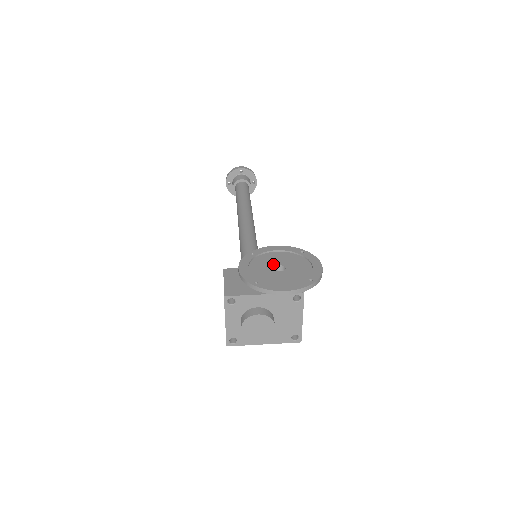
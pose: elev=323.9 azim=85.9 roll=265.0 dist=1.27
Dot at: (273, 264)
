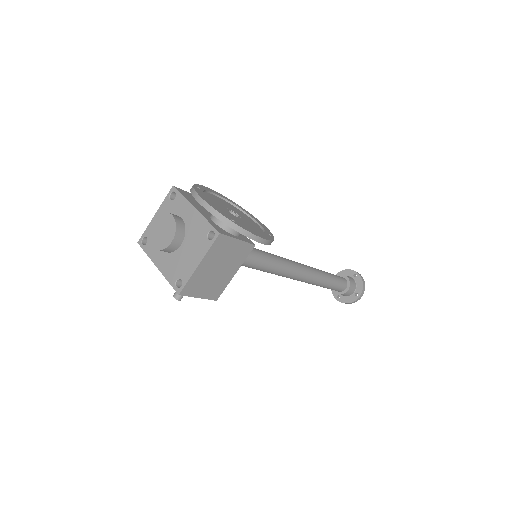
Dot at: (235, 211)
